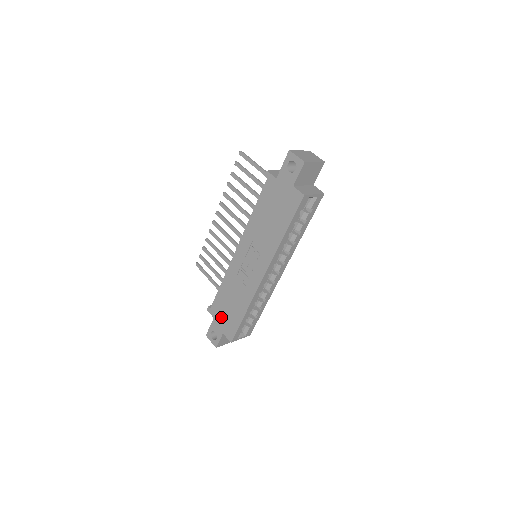
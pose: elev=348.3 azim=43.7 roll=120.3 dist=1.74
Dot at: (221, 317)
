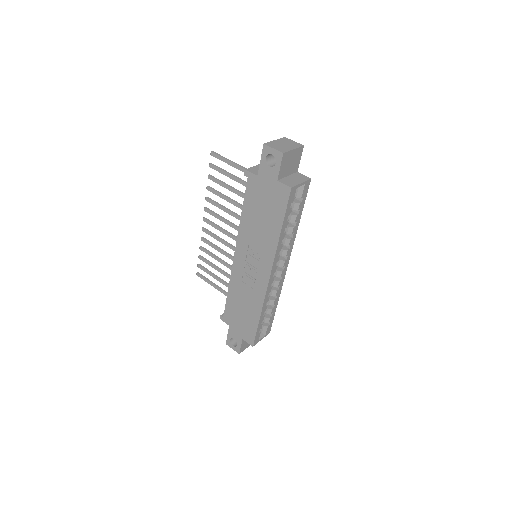
Dot at: (236, 324)
